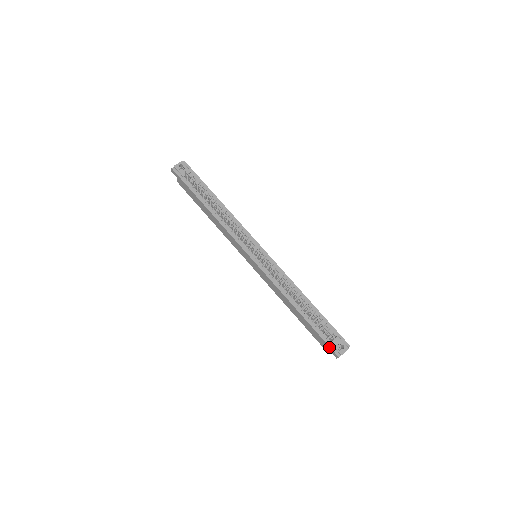
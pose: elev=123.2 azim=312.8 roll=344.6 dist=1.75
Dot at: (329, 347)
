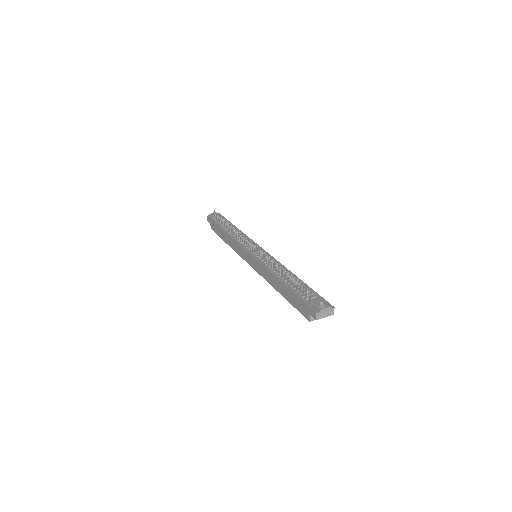
Dot at: (307, 306)
